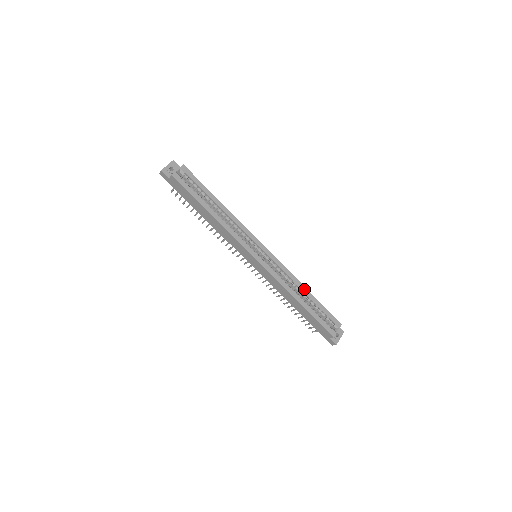
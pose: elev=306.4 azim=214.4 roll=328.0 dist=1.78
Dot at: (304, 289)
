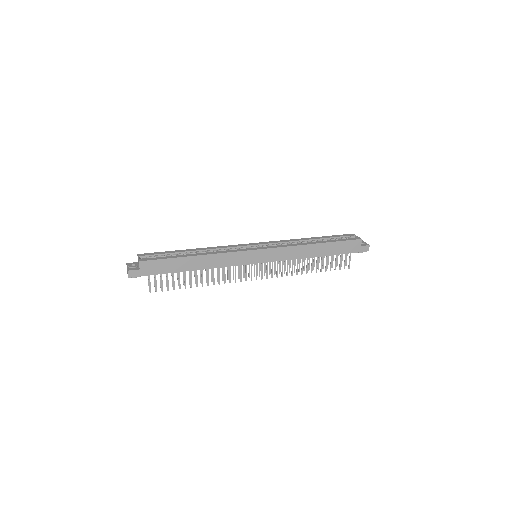
Dot at: (307, 239)
